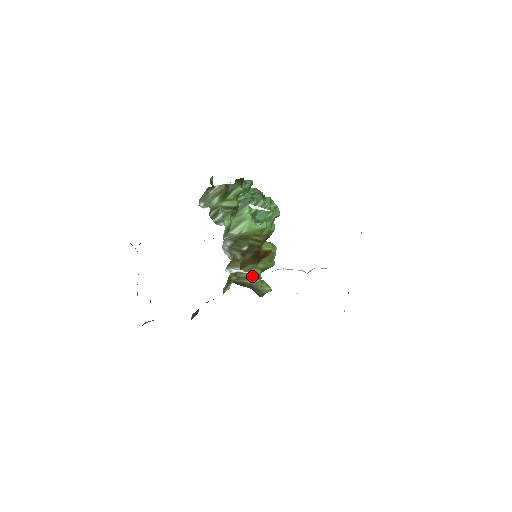
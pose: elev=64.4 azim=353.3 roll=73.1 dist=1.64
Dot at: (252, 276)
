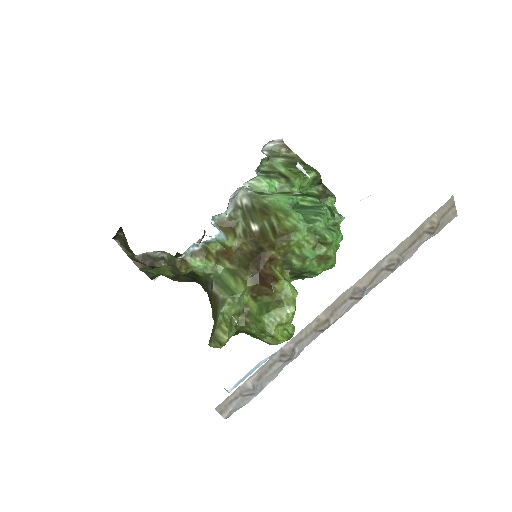
Dot at: (229, 285)
